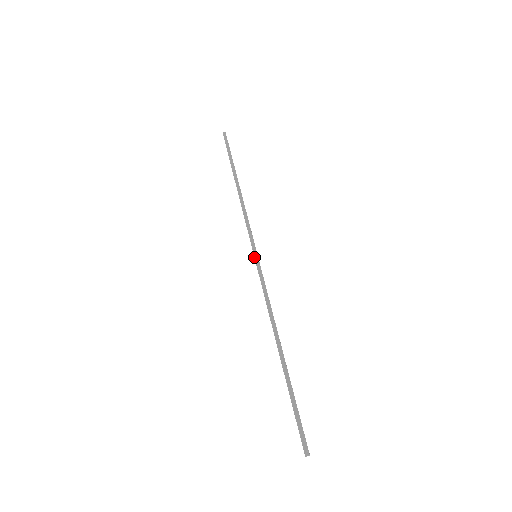
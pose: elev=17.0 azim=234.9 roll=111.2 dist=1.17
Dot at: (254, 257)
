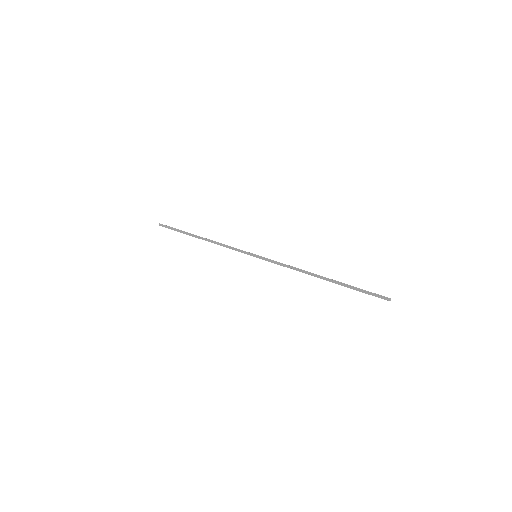
Dot at: (256, 256)
